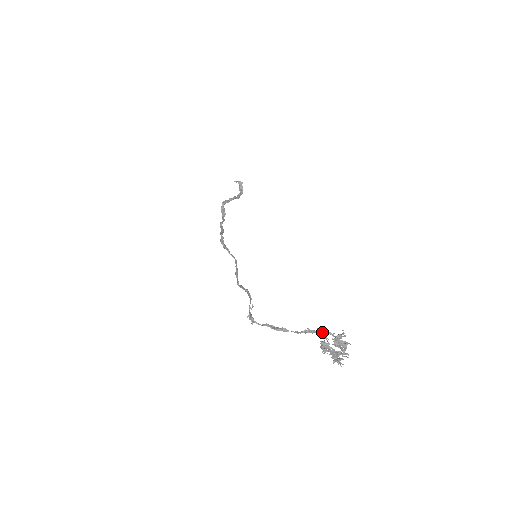
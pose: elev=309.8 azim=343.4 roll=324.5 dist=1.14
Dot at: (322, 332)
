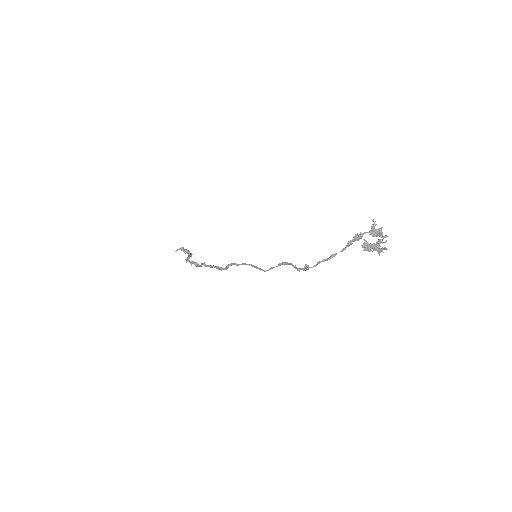
Dot at: (359, 236)
